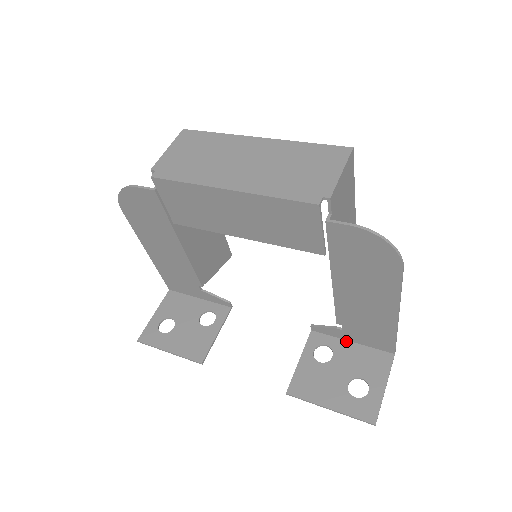
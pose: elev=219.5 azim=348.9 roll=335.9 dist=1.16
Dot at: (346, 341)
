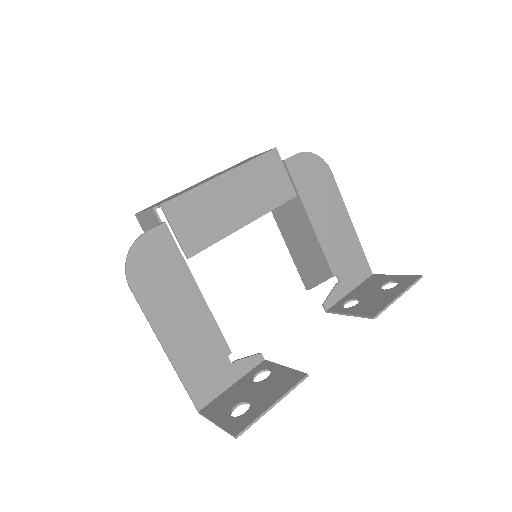
Dot at: (348, 294)
